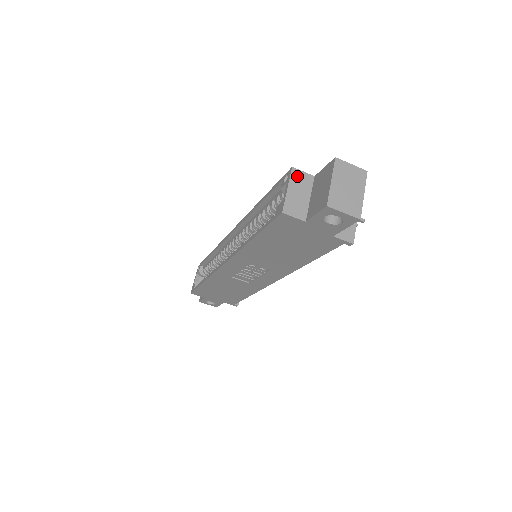
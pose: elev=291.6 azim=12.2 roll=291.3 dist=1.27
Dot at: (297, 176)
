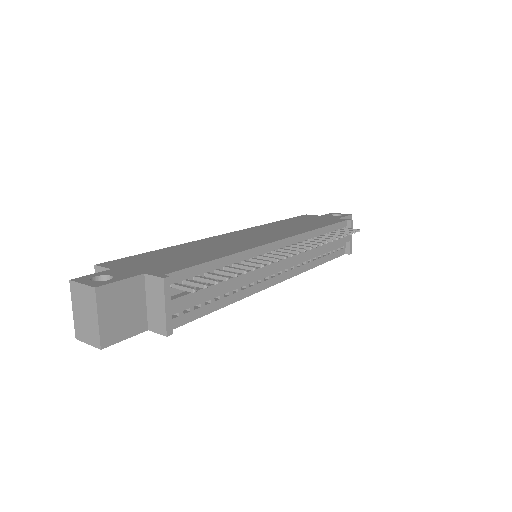
Dot at: occluded
